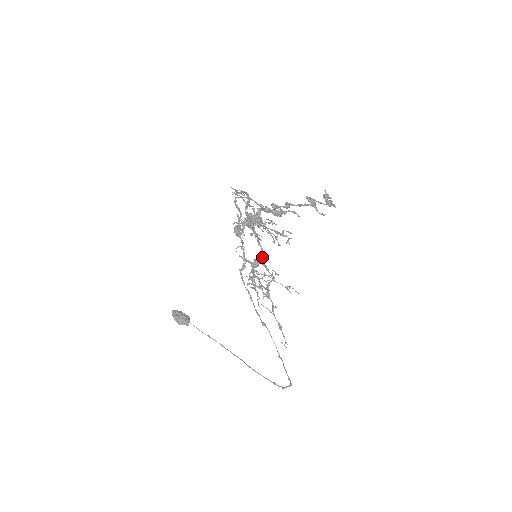
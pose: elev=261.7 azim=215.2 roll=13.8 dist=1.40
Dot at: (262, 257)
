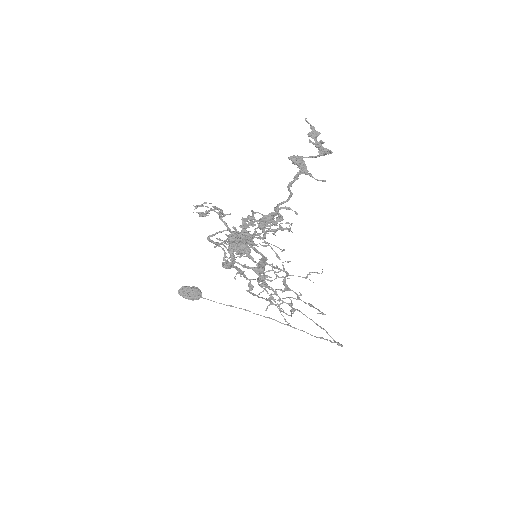
Dot at: (265, 261)
